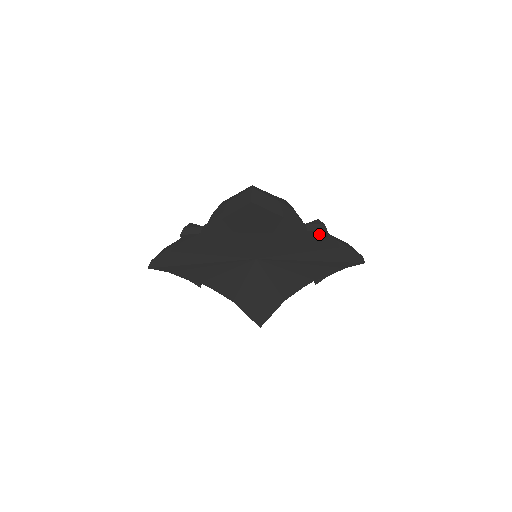
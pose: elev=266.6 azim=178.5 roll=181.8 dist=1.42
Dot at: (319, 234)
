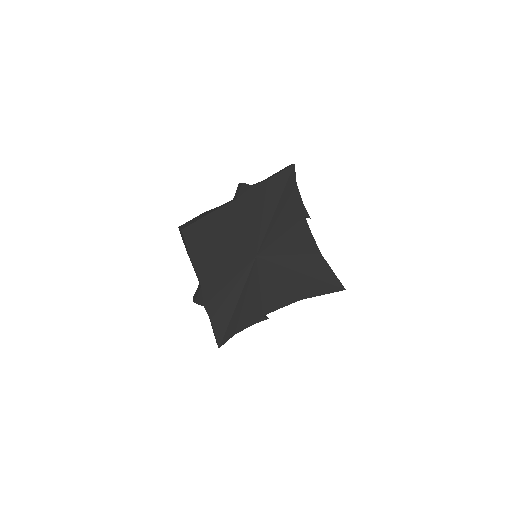
Dot at: (244, 191)
